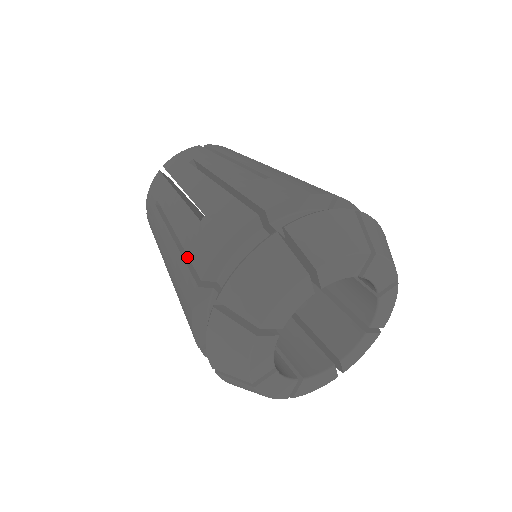
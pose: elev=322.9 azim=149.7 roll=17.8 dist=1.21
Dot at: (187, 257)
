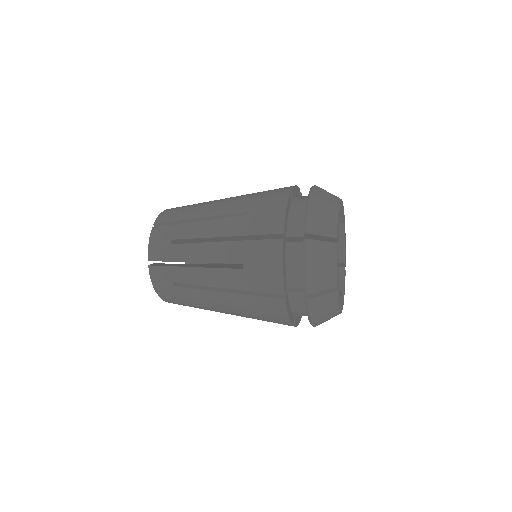
Dot at: (248, 241)
